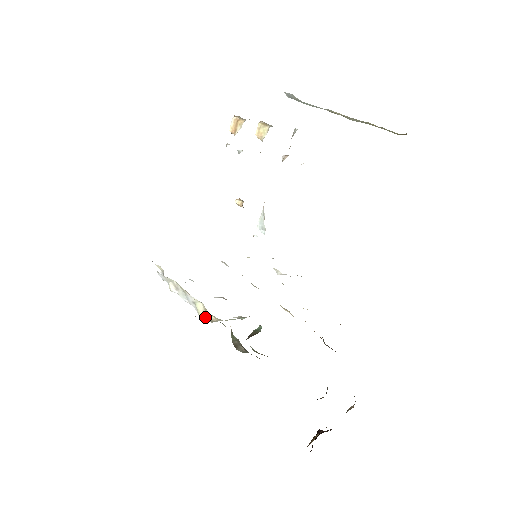
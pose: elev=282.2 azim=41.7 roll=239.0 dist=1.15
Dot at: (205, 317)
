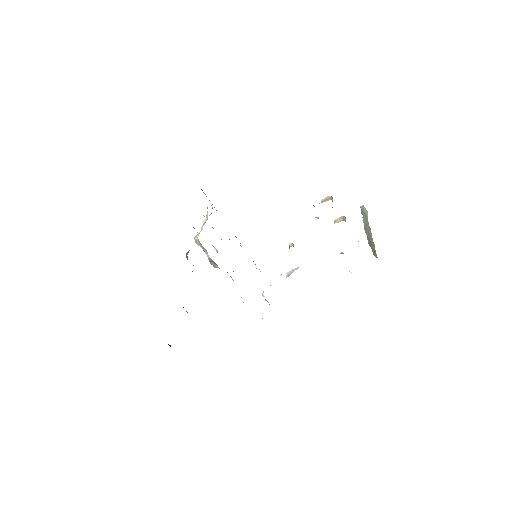
Dot at: (196, 236)
